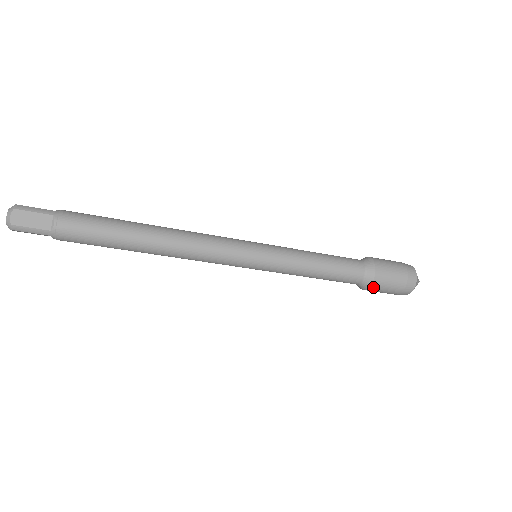
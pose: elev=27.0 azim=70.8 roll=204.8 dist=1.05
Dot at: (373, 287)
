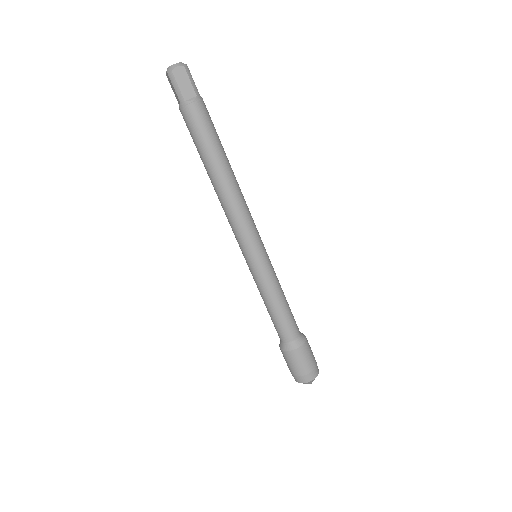
Dot at: (306, 345)
